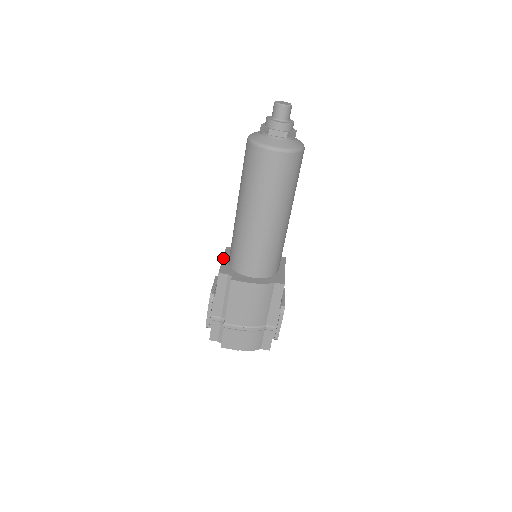
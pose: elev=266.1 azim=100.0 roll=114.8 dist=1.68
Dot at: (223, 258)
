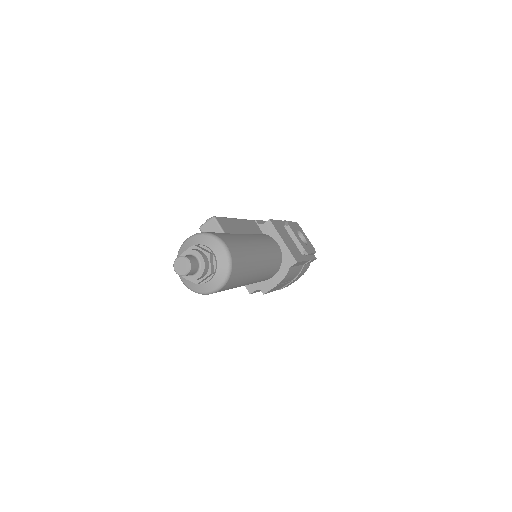
Dot at: occluded
